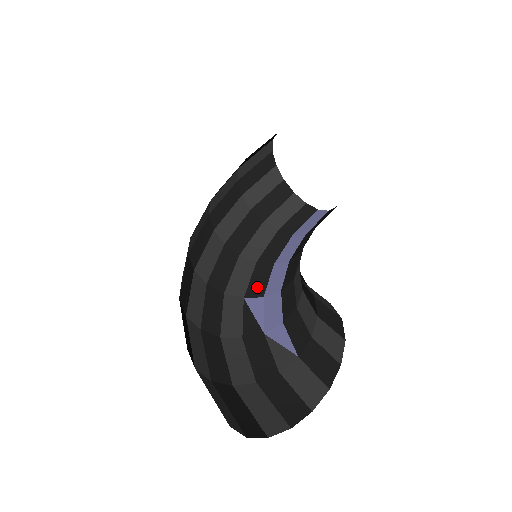
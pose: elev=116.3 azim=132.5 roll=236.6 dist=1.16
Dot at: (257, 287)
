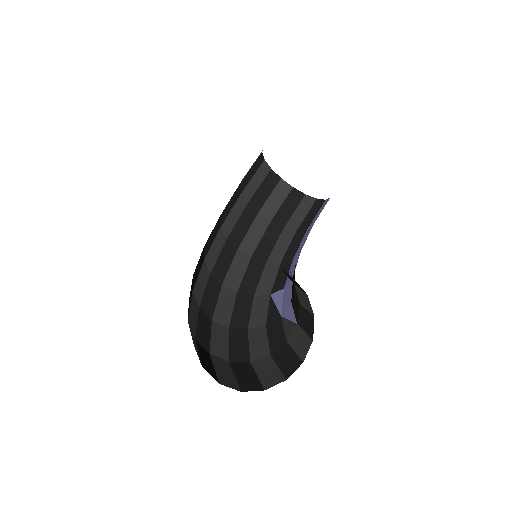
Dot at: (280, 282)
